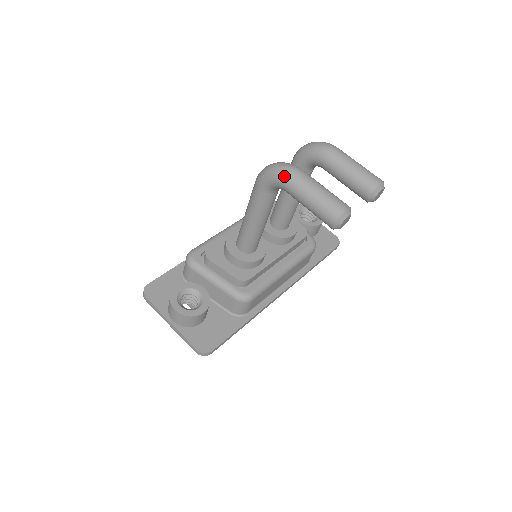
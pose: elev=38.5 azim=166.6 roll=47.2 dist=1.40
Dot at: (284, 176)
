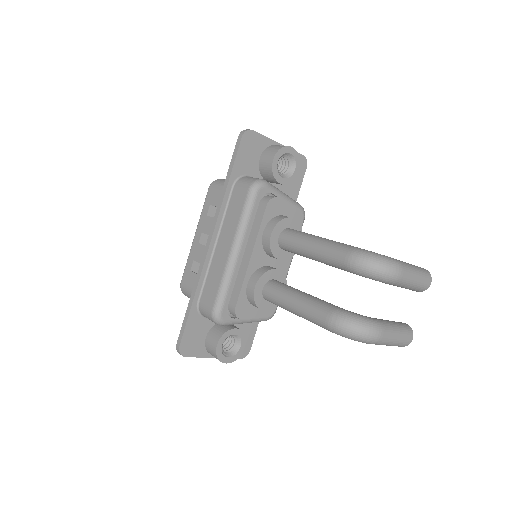
Dot at: occluded
